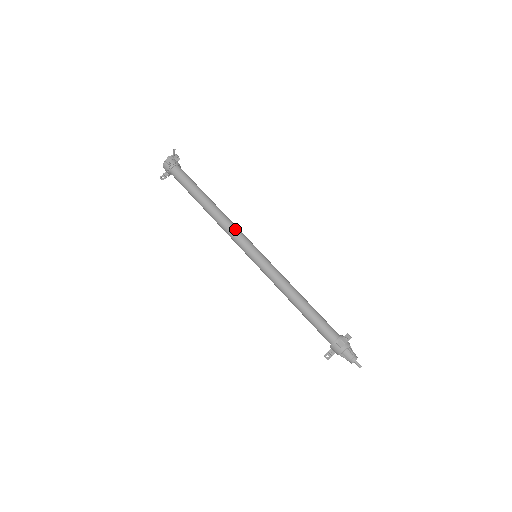
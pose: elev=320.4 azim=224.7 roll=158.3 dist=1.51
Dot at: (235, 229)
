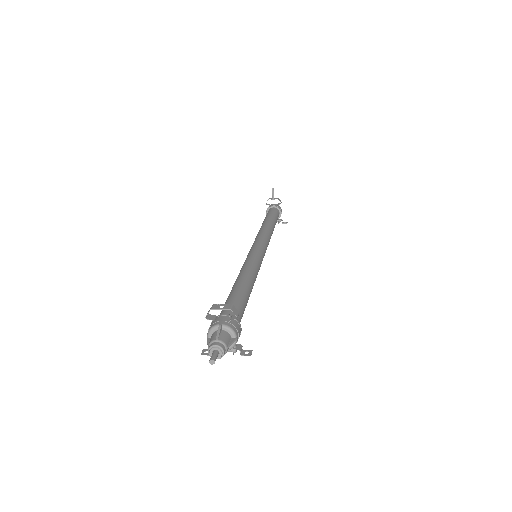
Dot at: (261, 235)
